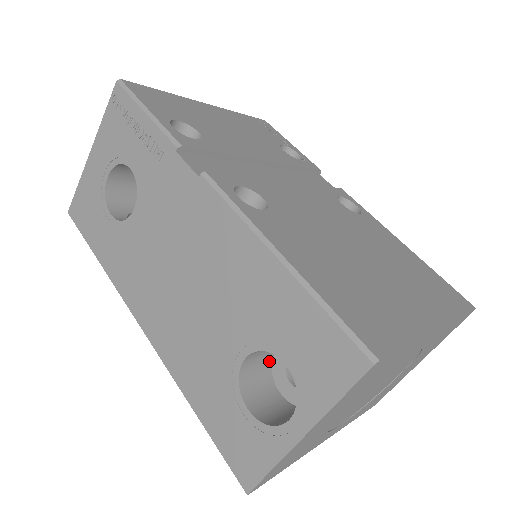
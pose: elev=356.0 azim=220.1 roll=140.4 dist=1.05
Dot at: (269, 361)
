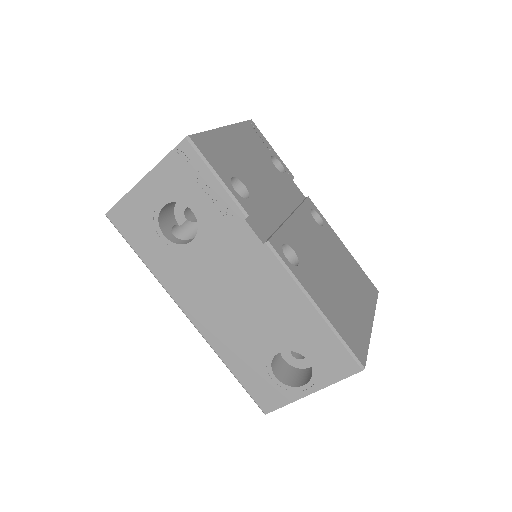
Dot at: occluded
